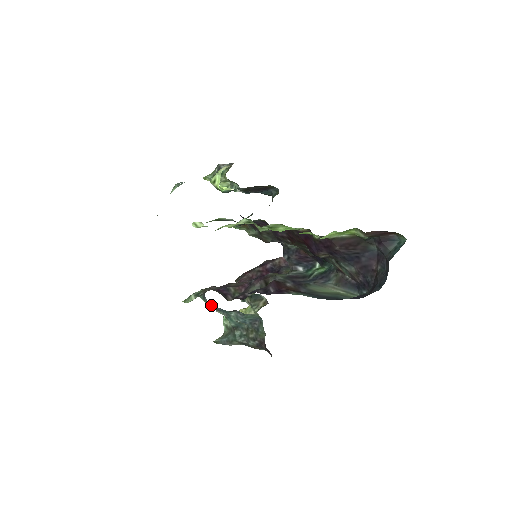
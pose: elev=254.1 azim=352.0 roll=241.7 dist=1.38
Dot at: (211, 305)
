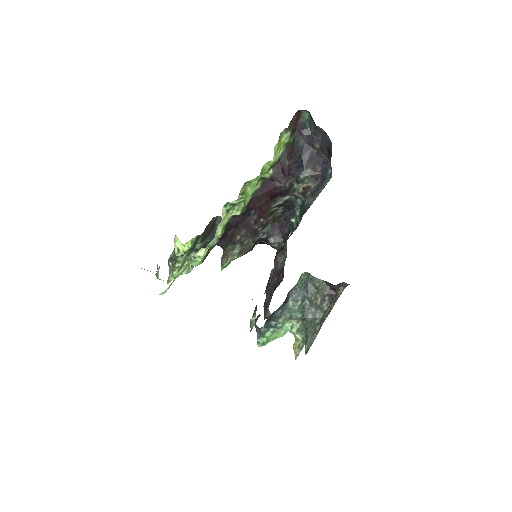
Dot at: (271, 326)
